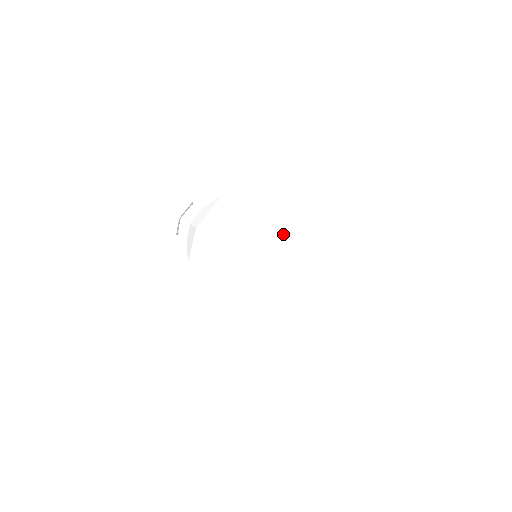
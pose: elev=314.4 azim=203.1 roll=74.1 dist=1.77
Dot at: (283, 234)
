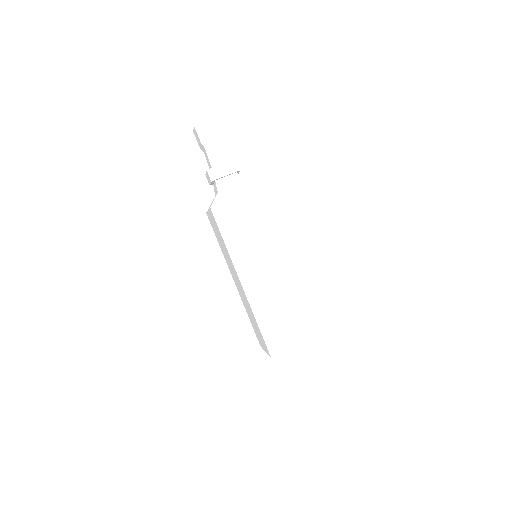
Dot at: (284, 263)
